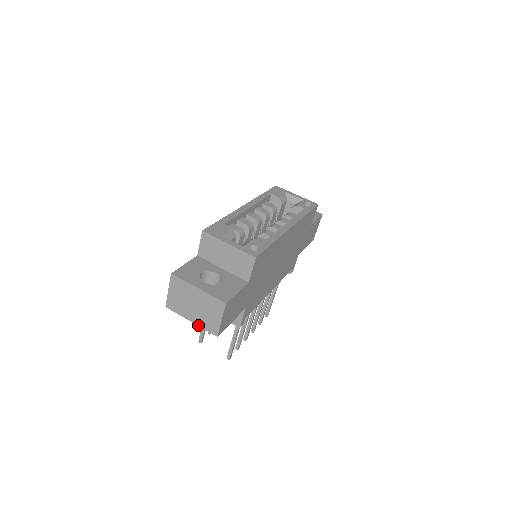
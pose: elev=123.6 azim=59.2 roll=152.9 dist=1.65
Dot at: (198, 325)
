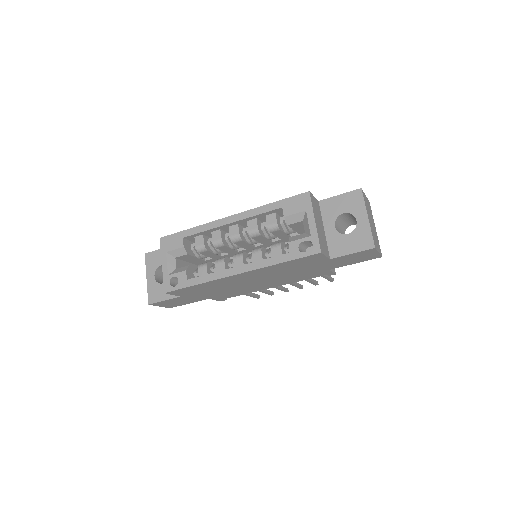
Dot at: occluded
